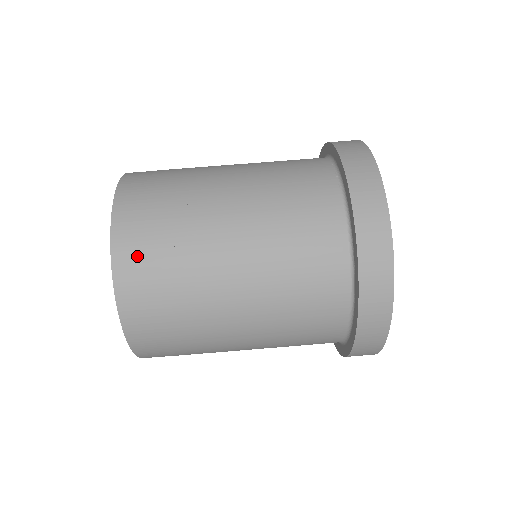
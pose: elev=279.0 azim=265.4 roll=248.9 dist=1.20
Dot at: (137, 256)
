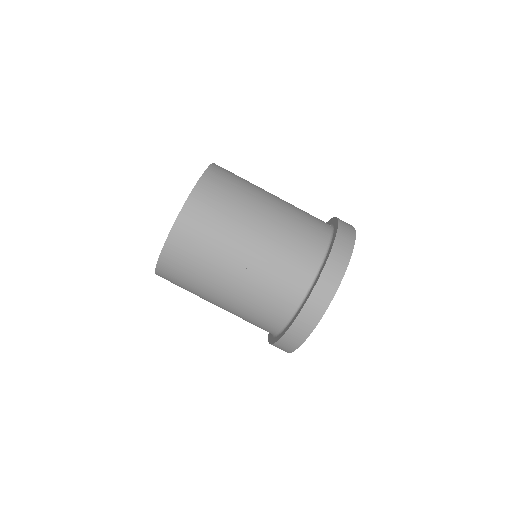
Dot at: (217, 181)
